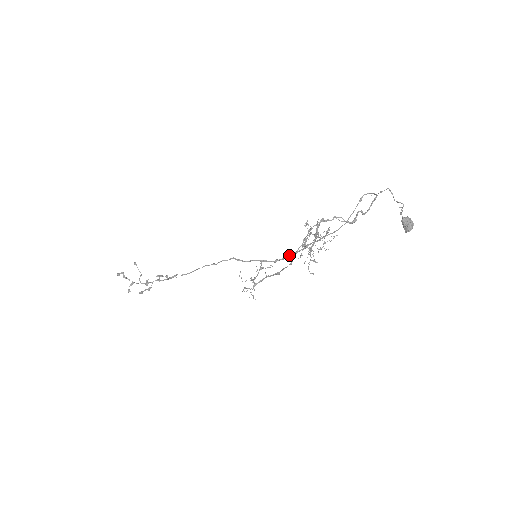
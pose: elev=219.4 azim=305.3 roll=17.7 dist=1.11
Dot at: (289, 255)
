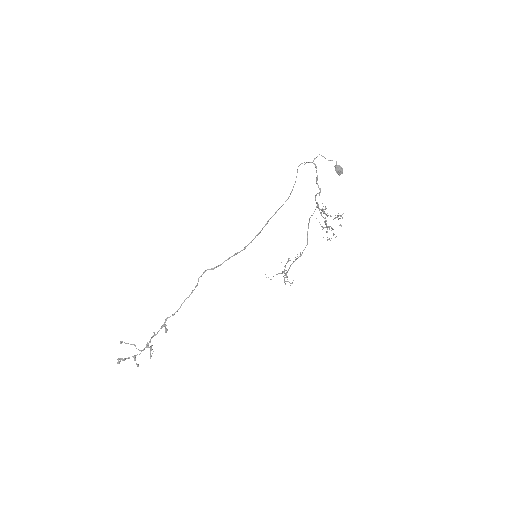
Dot at: (255, 237)
